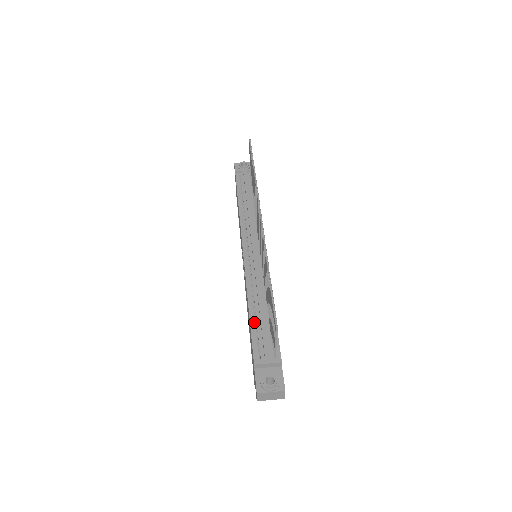
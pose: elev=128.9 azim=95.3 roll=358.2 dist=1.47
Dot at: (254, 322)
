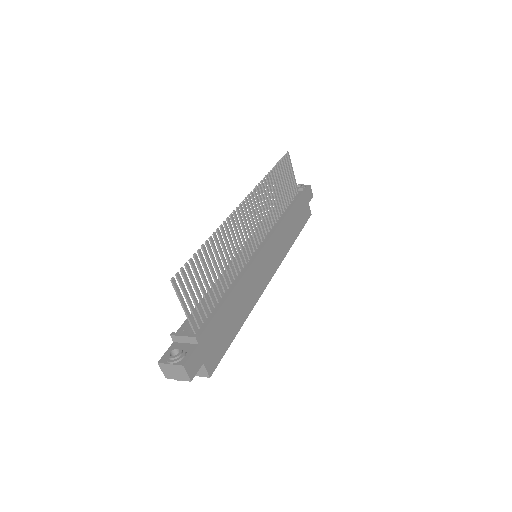
Dot at: occluded
